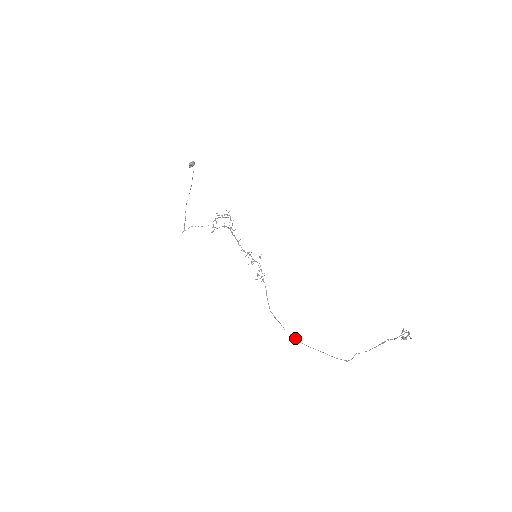
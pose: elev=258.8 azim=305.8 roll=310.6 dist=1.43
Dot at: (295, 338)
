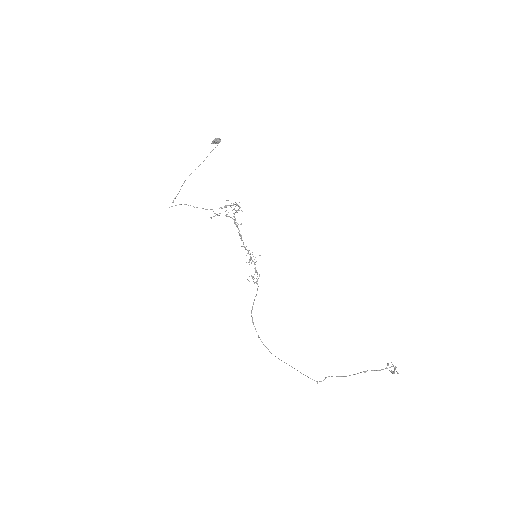
Dot at: (267, 348)
